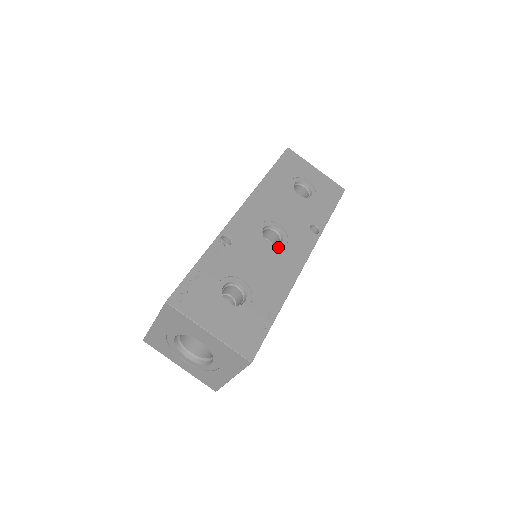
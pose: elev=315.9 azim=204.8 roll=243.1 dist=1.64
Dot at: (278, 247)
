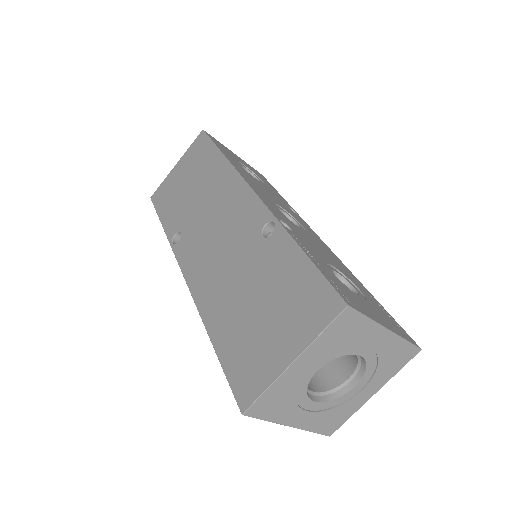
Dot at: (303, 229)
